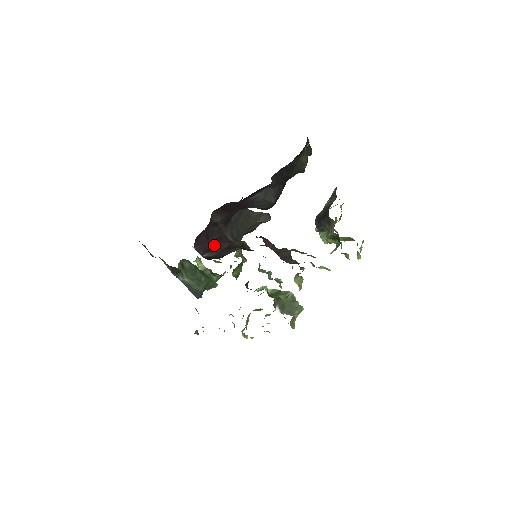
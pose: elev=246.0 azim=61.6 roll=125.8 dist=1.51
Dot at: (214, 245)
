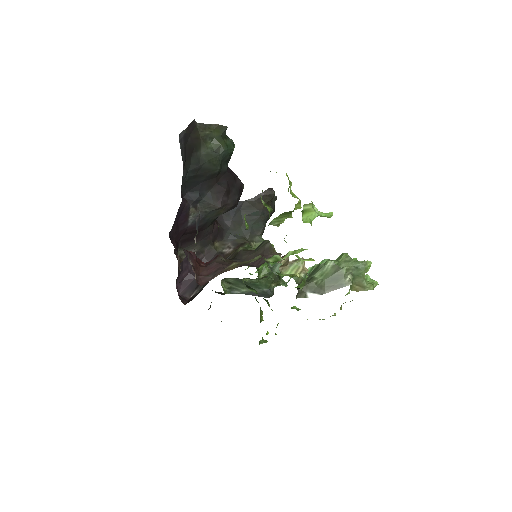
Dot at: occluded
